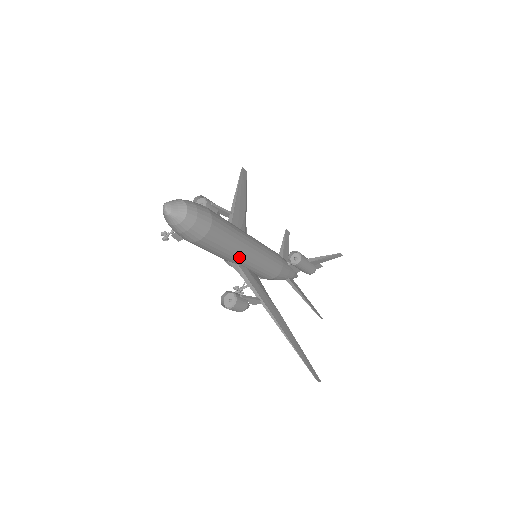
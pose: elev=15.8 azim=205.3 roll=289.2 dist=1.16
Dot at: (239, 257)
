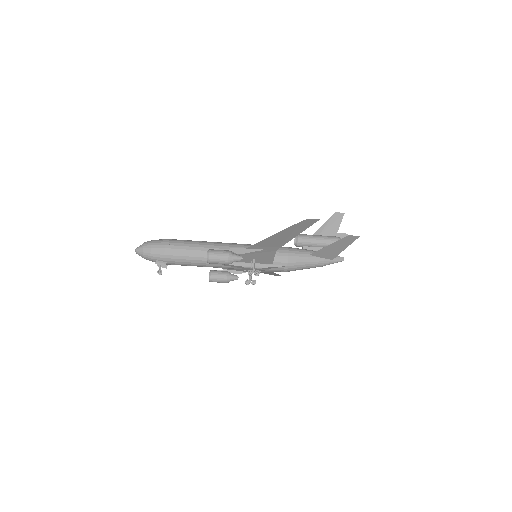
Dot at: occluded
